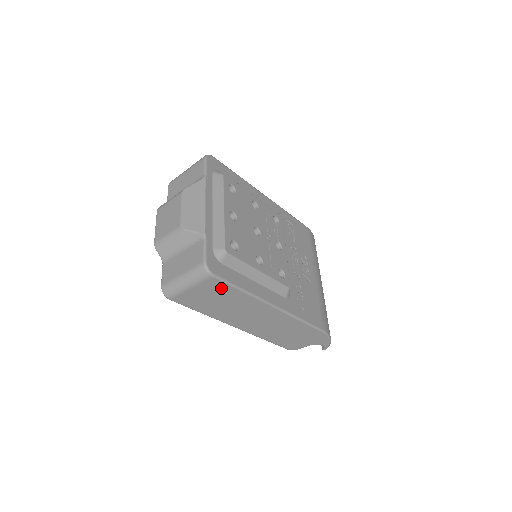
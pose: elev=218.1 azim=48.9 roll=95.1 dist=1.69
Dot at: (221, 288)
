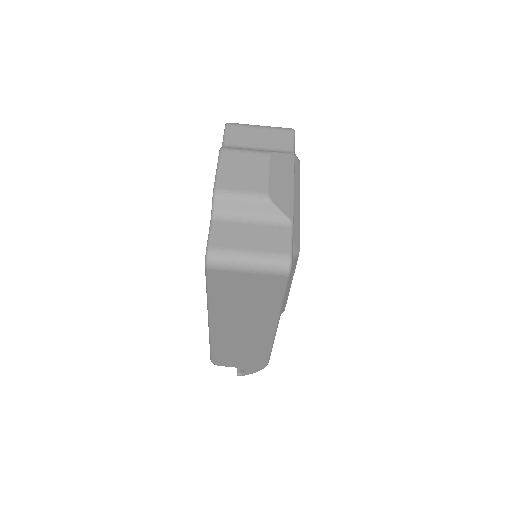
Dot at: (272, 288)
